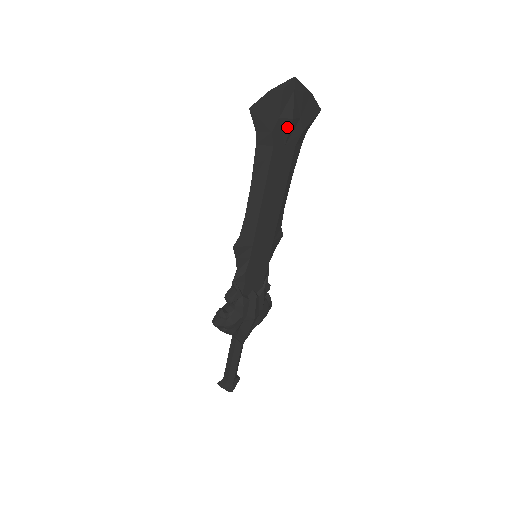
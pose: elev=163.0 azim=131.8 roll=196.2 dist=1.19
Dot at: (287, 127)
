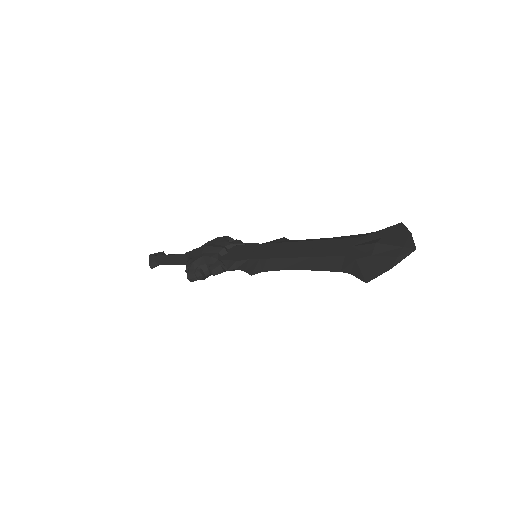
Dot at: occluded
